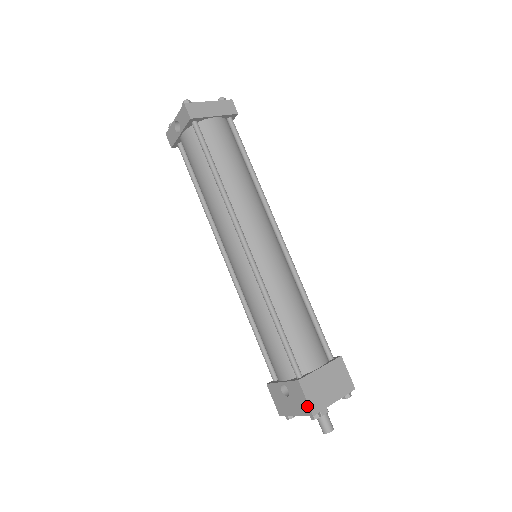
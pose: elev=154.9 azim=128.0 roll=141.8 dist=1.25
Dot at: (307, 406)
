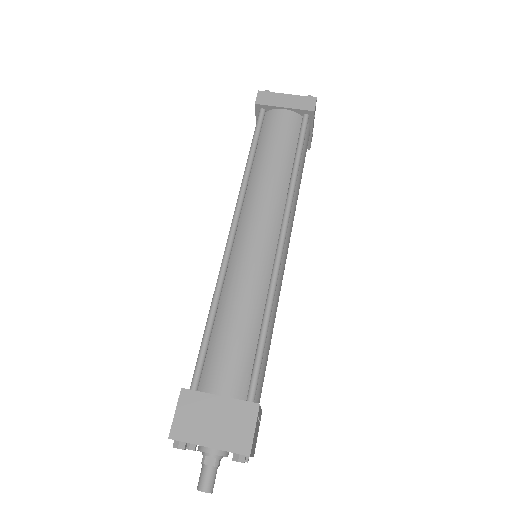
Dot at: (173, 424)
